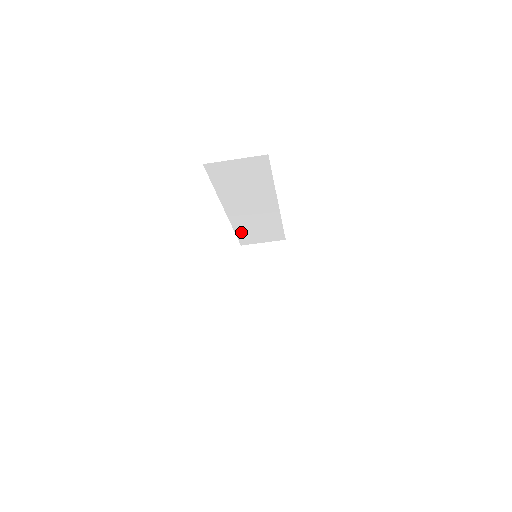
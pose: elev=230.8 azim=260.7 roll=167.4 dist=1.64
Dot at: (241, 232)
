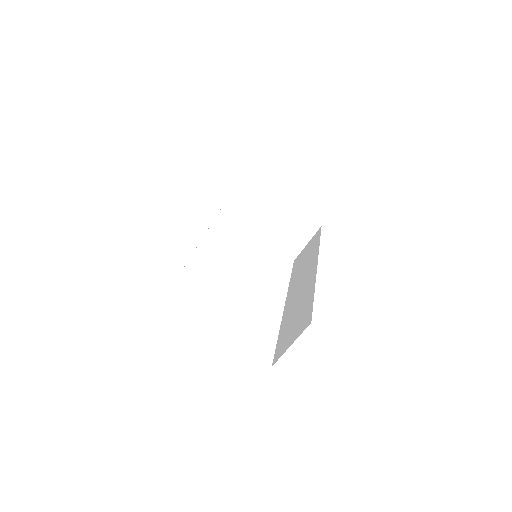
Dot at: occluded
